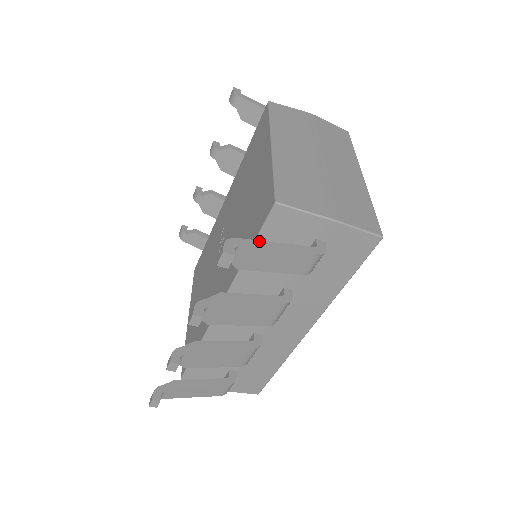
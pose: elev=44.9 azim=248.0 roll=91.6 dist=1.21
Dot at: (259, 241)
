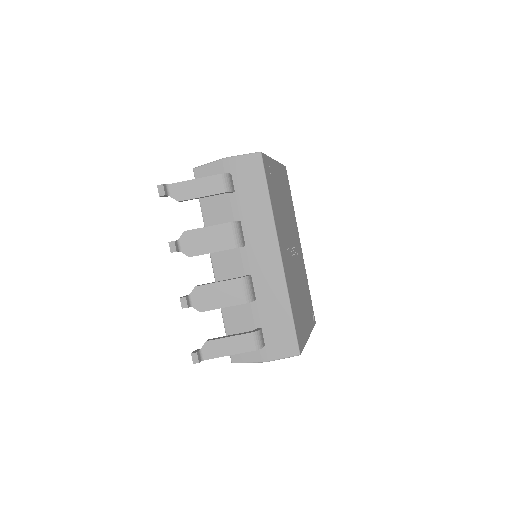
Dot at: (184, 182)
